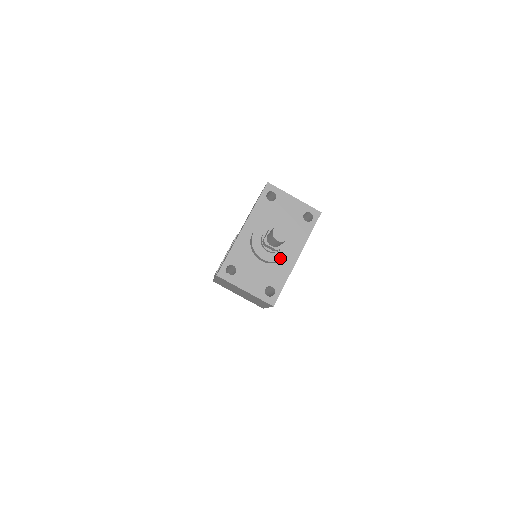
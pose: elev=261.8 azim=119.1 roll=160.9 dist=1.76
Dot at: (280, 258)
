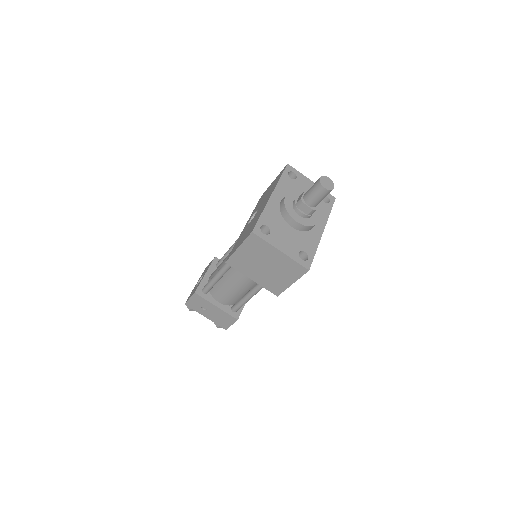
Dot at: (312, 224)
